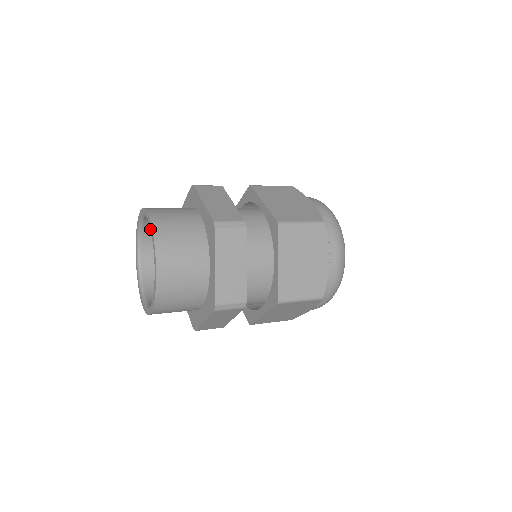
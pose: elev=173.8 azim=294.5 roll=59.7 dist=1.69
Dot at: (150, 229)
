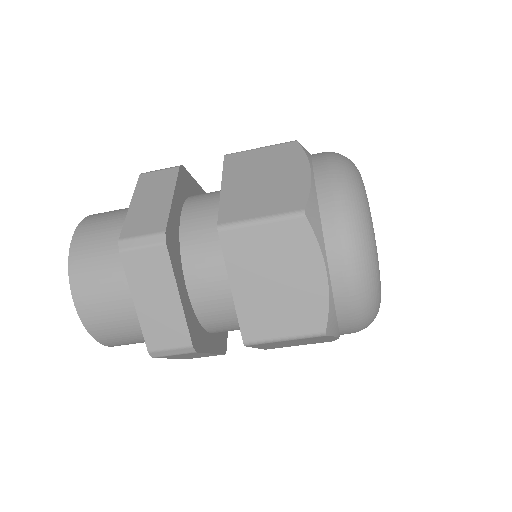
Dot at: occluded
